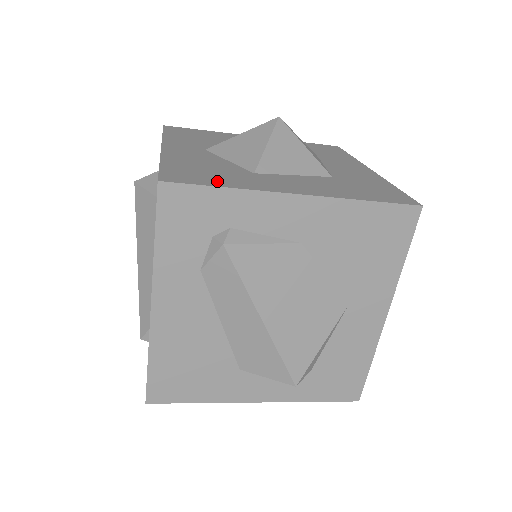
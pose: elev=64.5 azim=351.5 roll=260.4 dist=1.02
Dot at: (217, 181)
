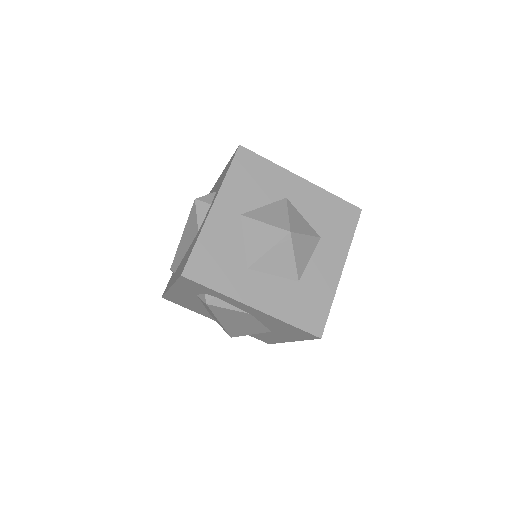
Dot at: (215, 280)
